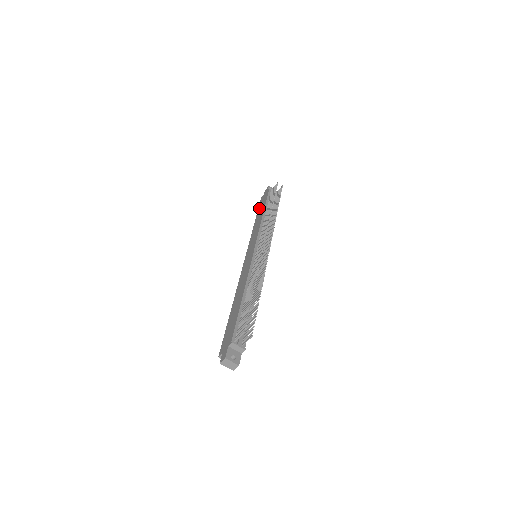
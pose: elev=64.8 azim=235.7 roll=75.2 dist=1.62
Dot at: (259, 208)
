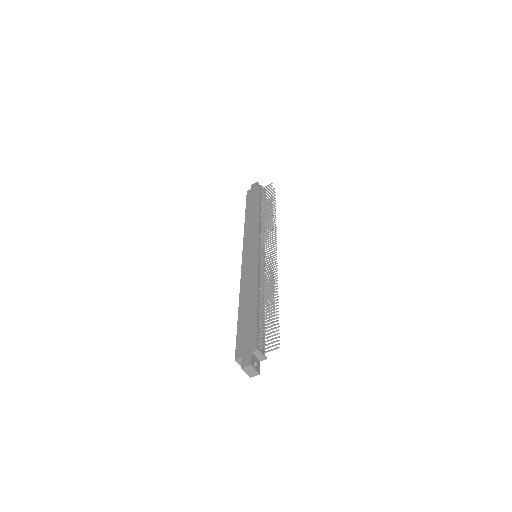
Dot at: (248, 202)
